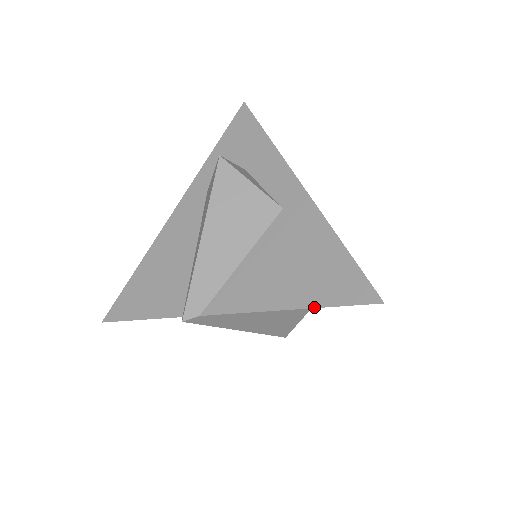
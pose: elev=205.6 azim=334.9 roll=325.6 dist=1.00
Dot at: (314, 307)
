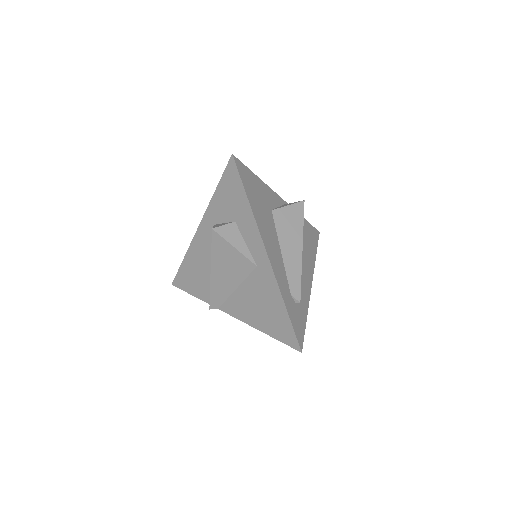
Dot at: (270, 336)
